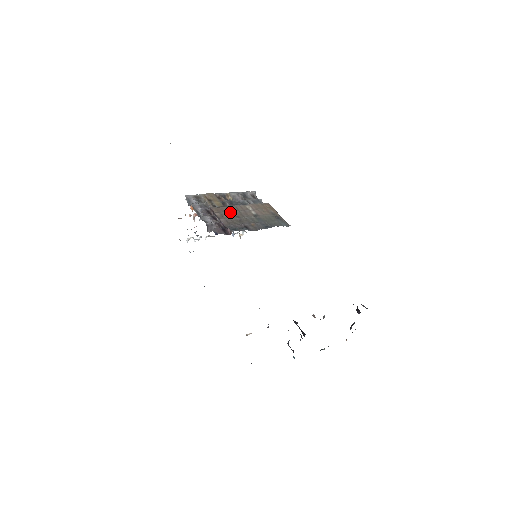
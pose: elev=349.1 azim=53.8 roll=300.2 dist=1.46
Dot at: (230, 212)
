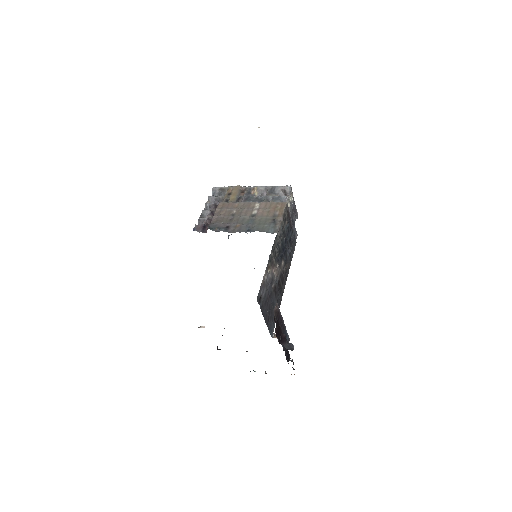
Dot at: (232, 209)
